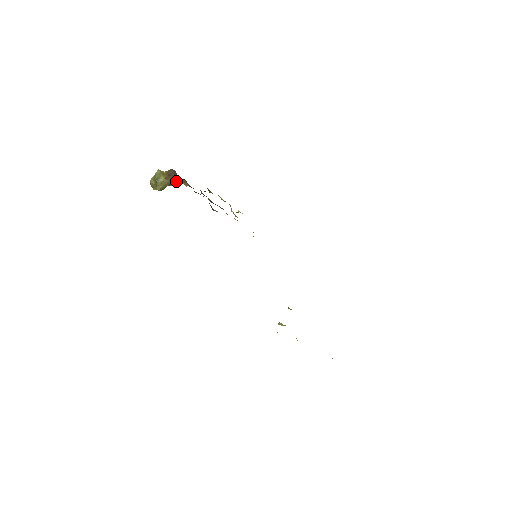
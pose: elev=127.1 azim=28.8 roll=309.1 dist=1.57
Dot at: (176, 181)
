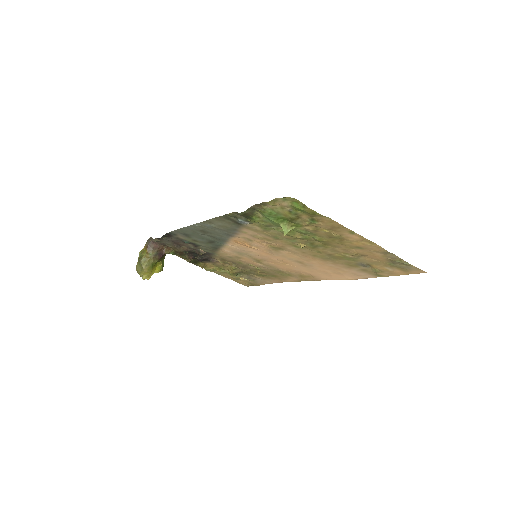
Dot at: (158, 253)
